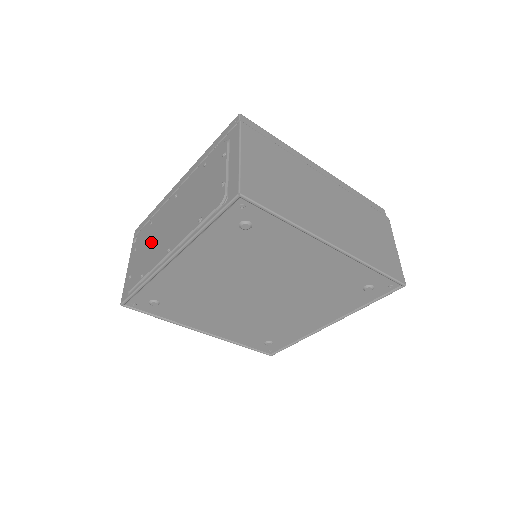
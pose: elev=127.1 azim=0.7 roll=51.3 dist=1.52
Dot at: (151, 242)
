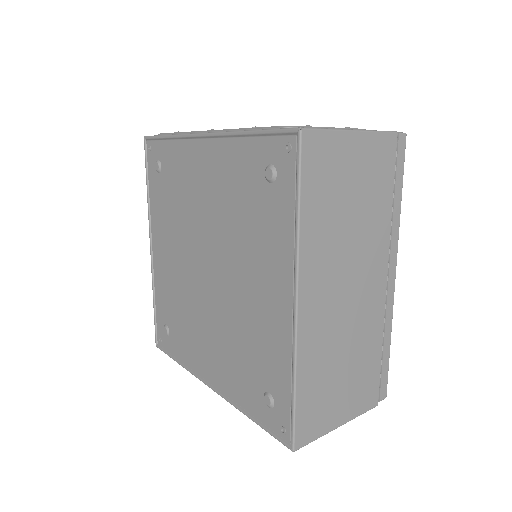
Dot at: occluded
